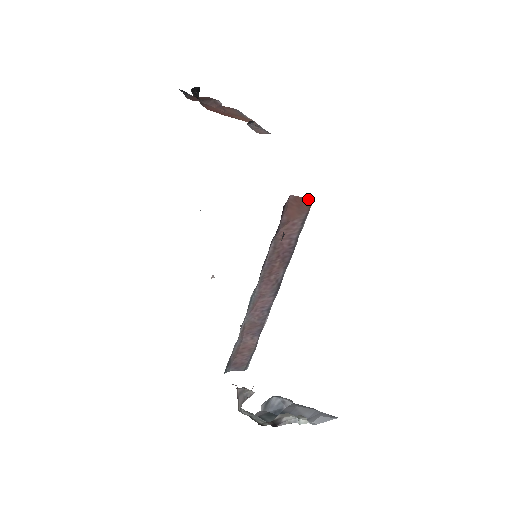
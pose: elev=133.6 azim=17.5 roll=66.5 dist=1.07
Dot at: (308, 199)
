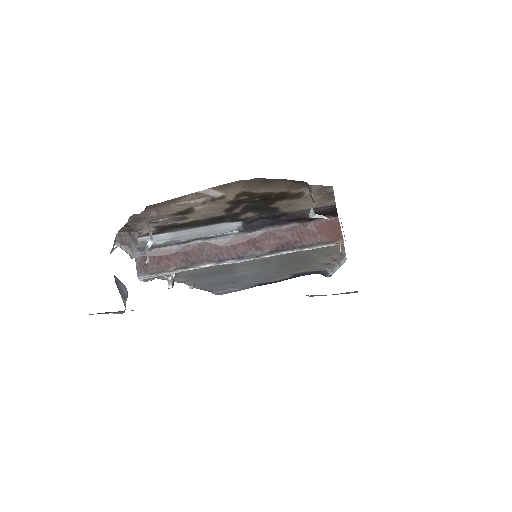
Dot at: (342, 236)
